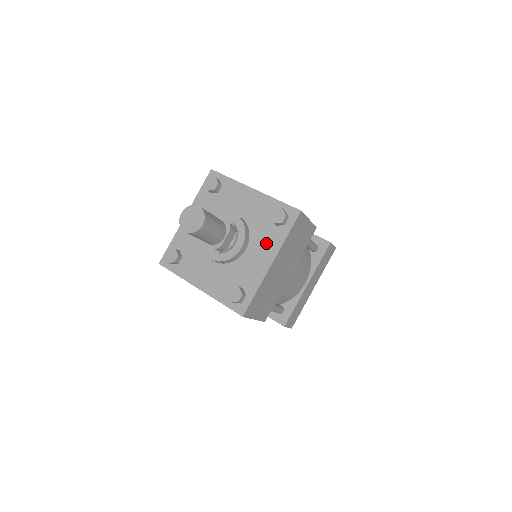
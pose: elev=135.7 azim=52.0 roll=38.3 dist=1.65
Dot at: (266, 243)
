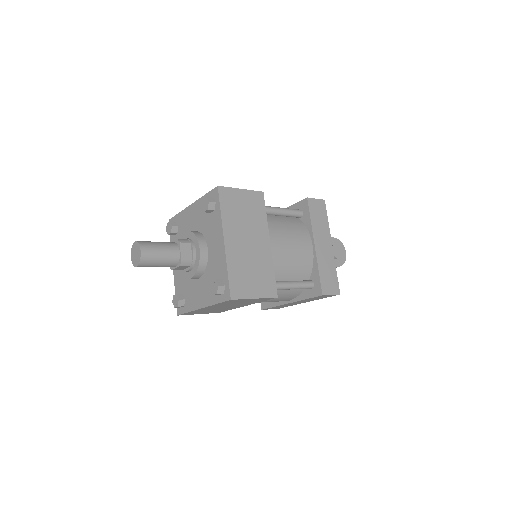
Dot at: (207, 291)
